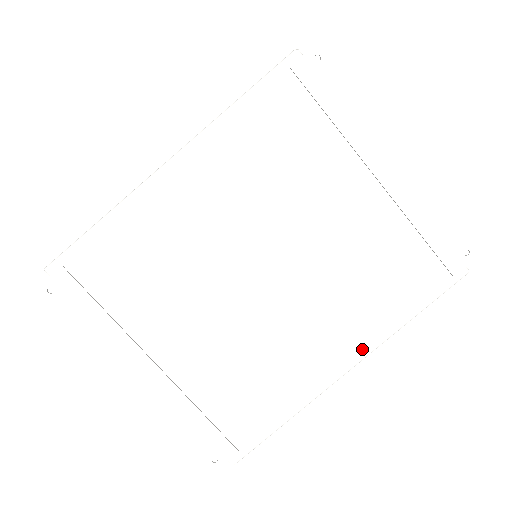
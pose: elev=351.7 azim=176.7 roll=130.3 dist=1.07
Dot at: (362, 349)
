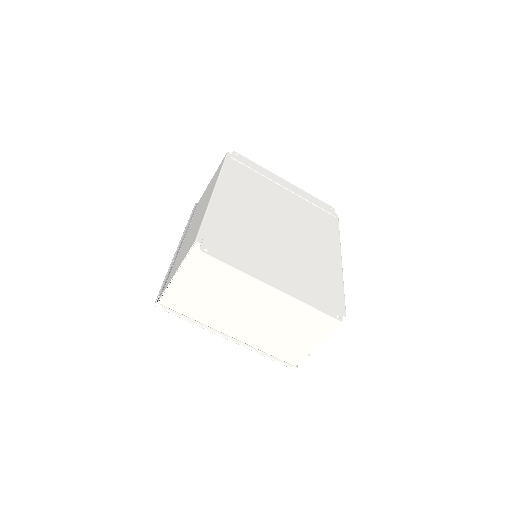
Dot at: (337, 249)
